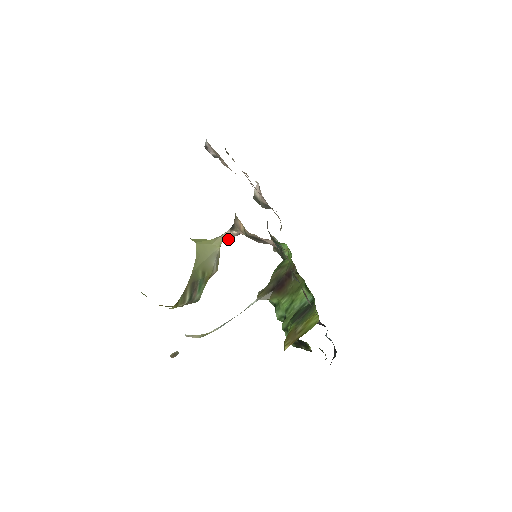
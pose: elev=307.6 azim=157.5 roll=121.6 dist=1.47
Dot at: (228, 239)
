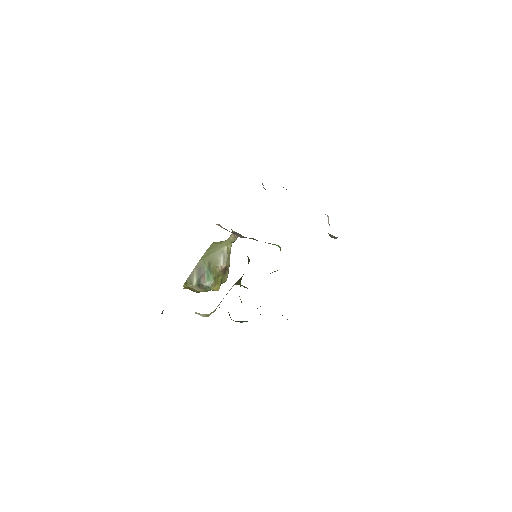
Dot at: (233, 240)
